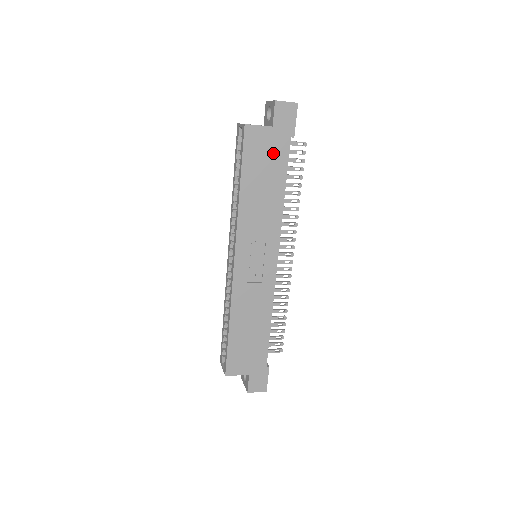
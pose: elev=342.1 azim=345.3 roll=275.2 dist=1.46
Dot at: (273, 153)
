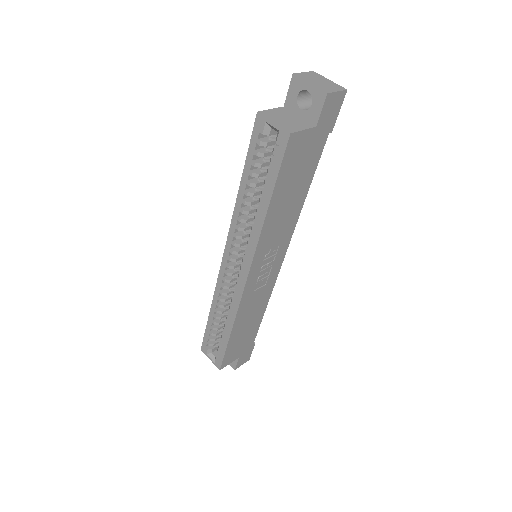
Dot at: (308, 157)
